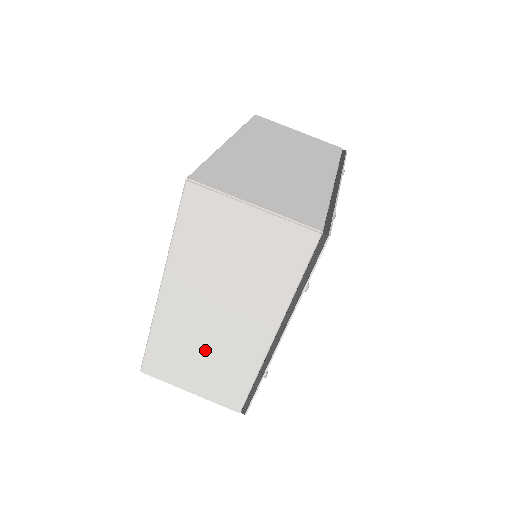
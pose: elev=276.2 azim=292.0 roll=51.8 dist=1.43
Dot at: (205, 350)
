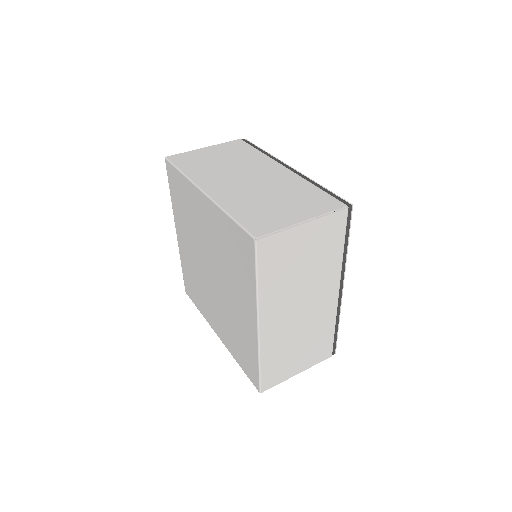
Dot at: (269, 195)
